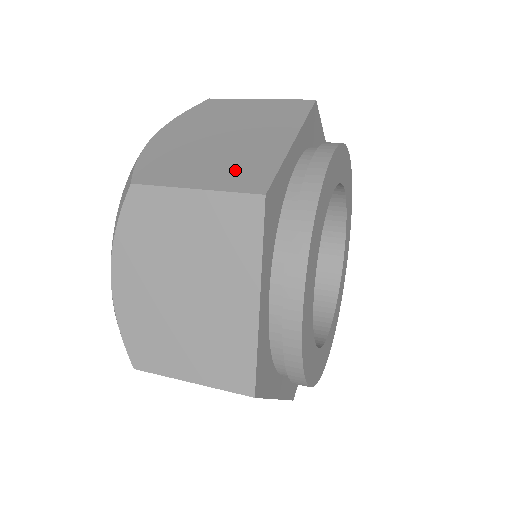
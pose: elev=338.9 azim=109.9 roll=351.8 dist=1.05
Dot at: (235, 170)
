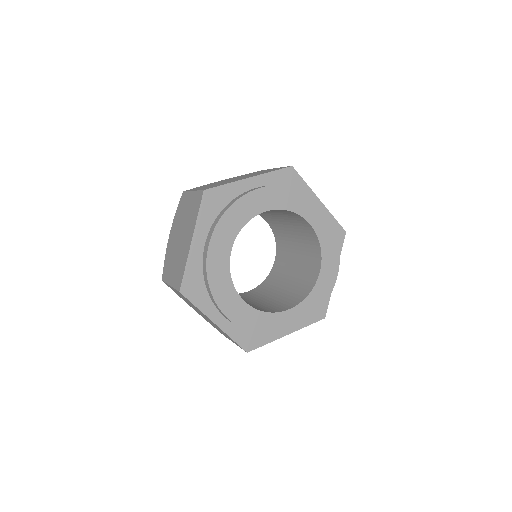
Dot at: (177, 271)
